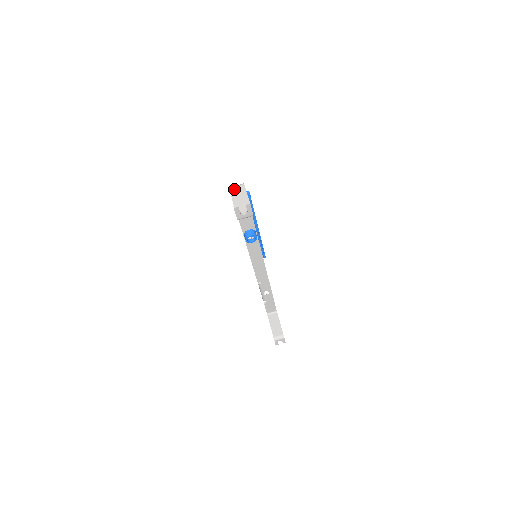
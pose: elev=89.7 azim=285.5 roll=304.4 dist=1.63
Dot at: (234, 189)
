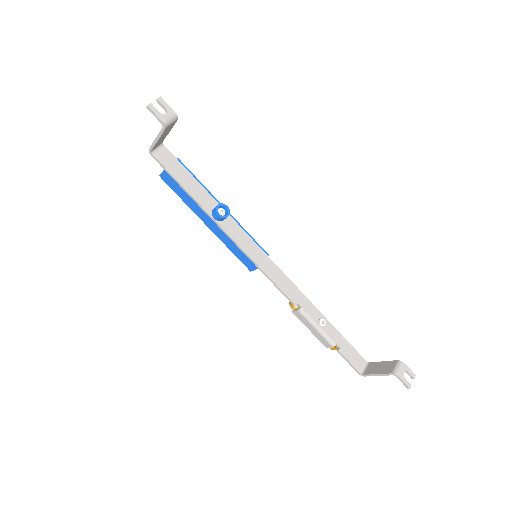
Dot at: occluded
